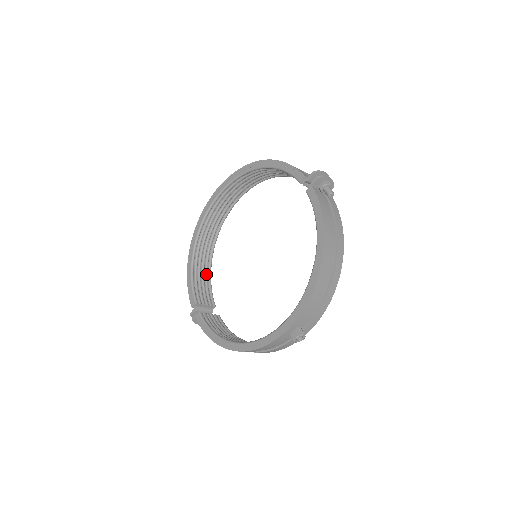
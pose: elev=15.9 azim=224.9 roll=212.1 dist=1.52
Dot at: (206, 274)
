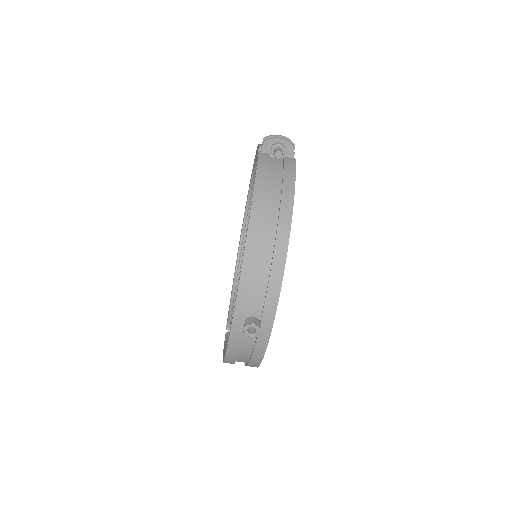
Dot at: occluded
